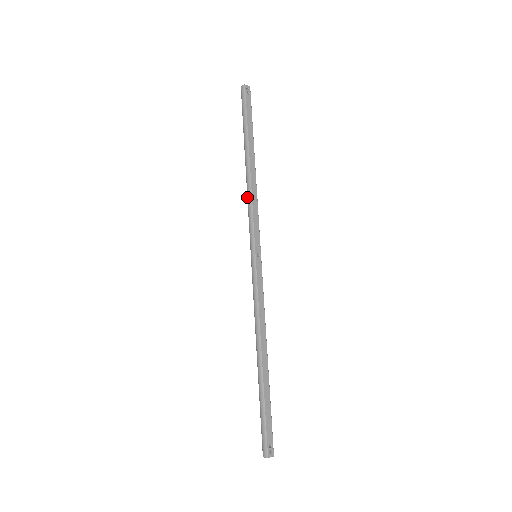
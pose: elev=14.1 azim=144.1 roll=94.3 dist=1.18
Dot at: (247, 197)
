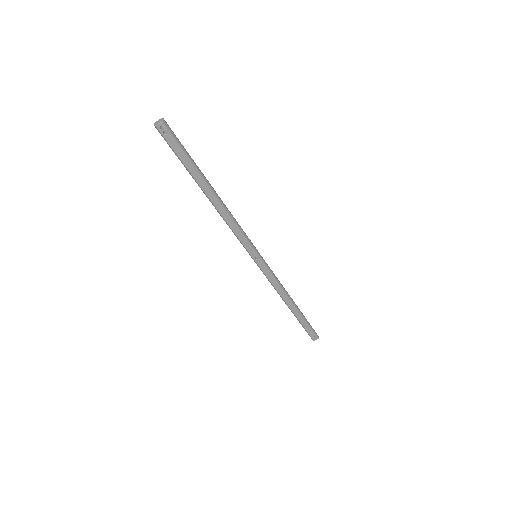
Dot at: (225, 221)
